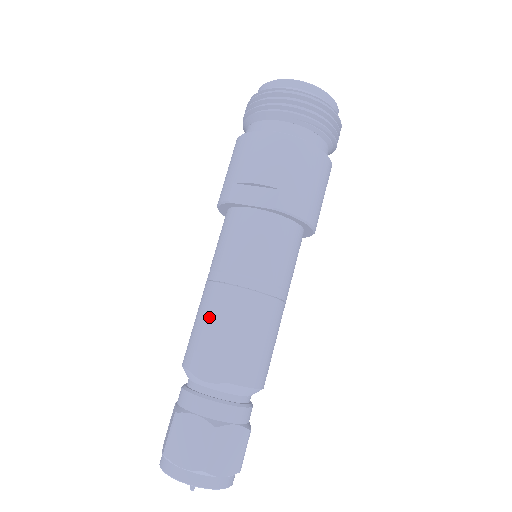
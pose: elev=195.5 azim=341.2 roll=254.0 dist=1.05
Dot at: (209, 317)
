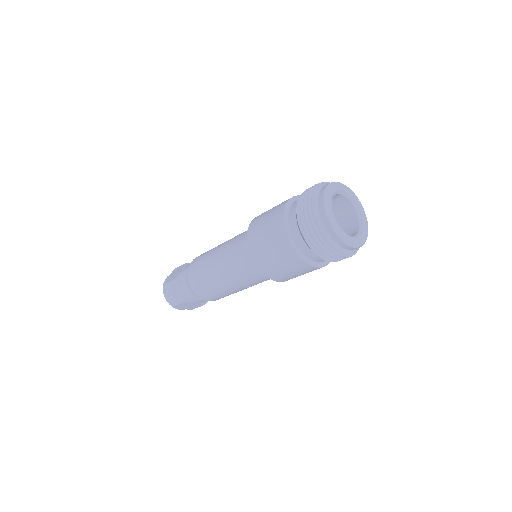
Dot at: (207, 269)
